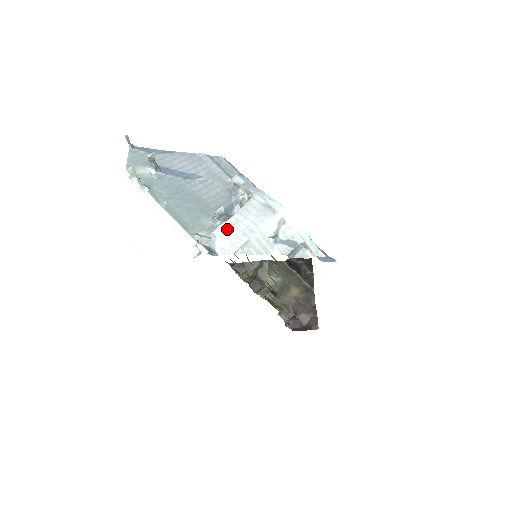
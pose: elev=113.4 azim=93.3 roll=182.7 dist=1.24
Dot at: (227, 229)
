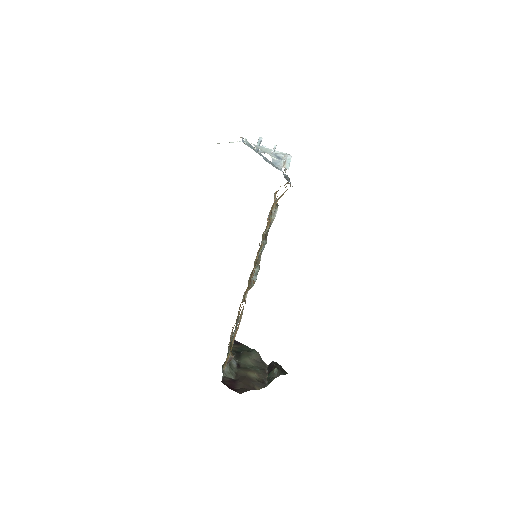
Dot at: occluded
